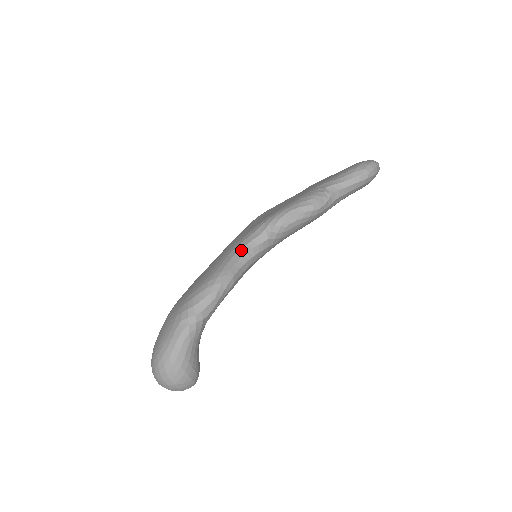
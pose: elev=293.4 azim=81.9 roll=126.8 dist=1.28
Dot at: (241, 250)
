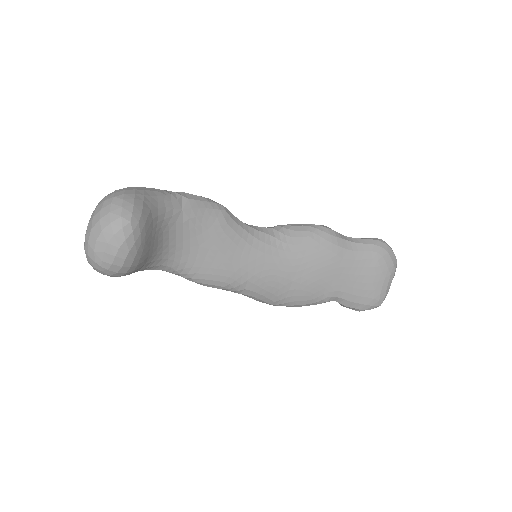
Dot at: occluded
